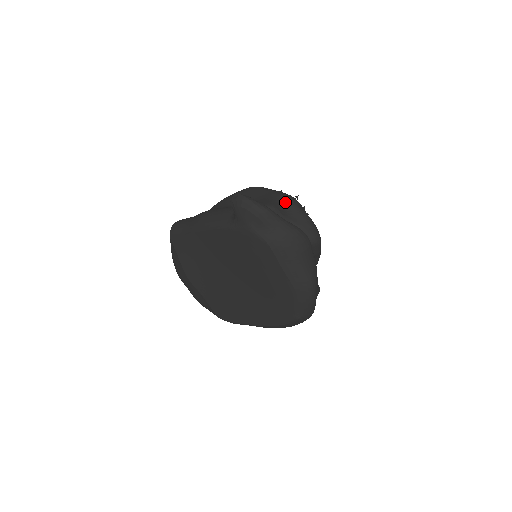
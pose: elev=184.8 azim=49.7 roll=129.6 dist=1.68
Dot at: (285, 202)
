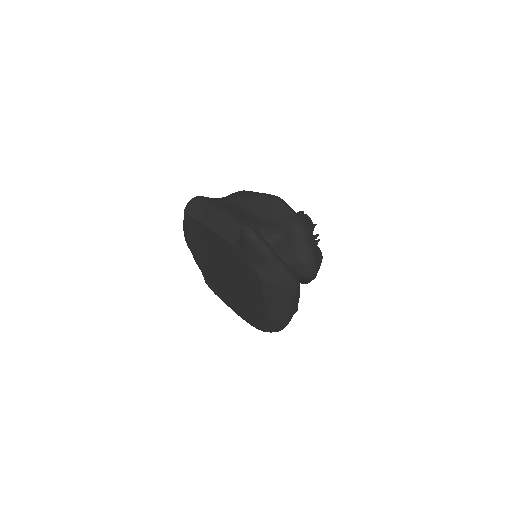
Dot at: (298, 233)
